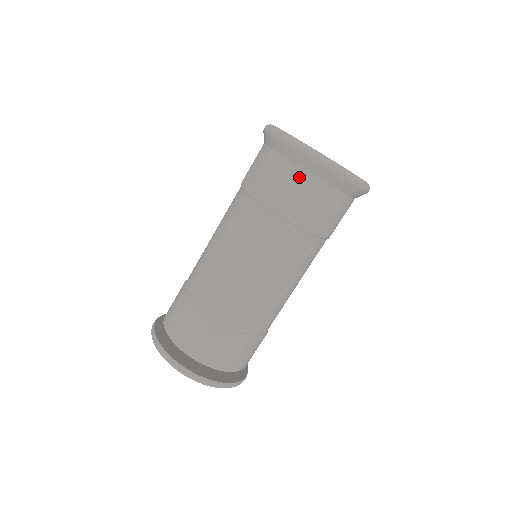
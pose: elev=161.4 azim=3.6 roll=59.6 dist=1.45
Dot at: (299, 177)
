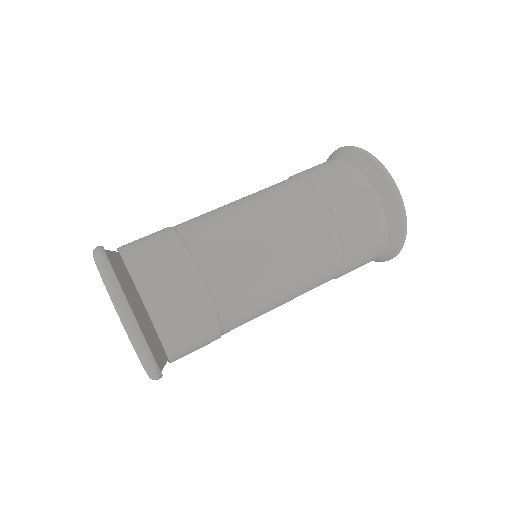
Dot at: (353, 173)
